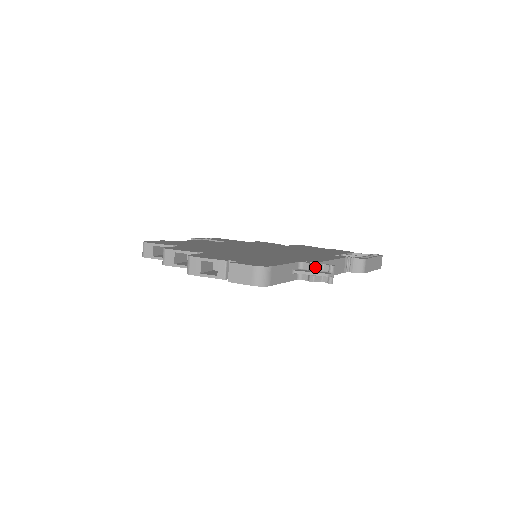
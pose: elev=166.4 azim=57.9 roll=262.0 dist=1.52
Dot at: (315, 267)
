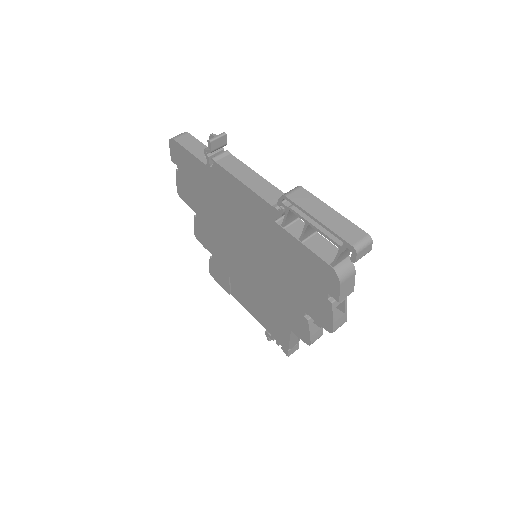
Dot at: occluded
